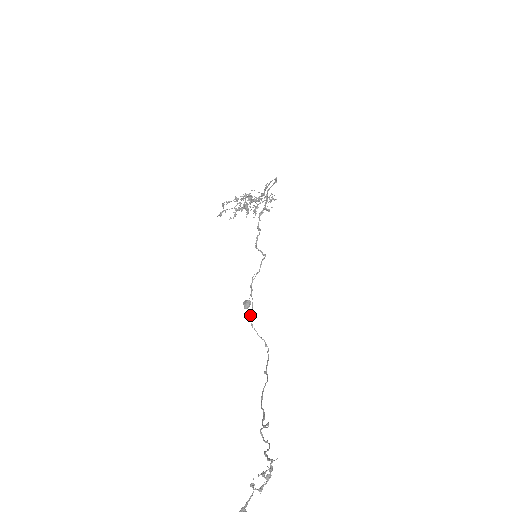
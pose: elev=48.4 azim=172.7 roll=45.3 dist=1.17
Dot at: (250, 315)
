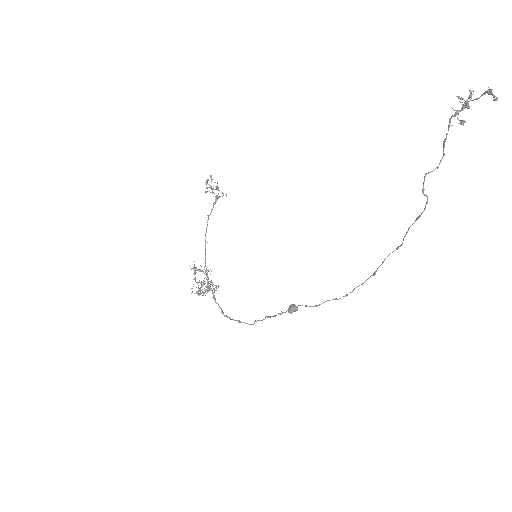
Dot at: occluded
